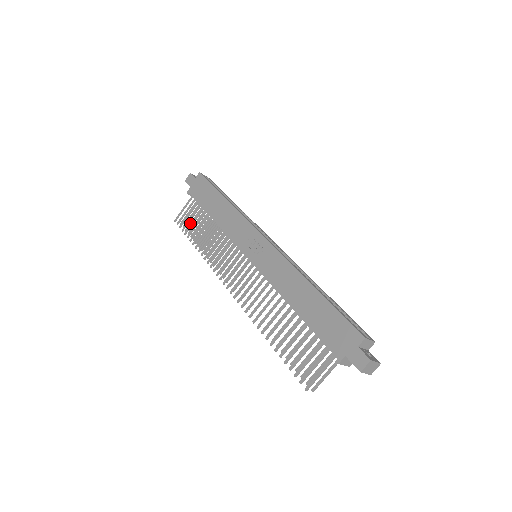
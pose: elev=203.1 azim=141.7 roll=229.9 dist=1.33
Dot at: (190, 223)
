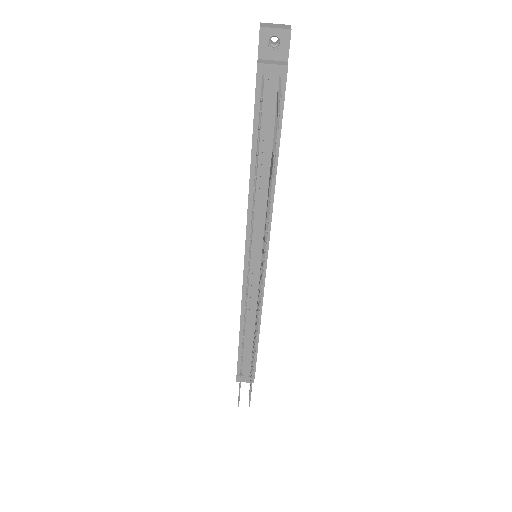
Dot at: occluded
